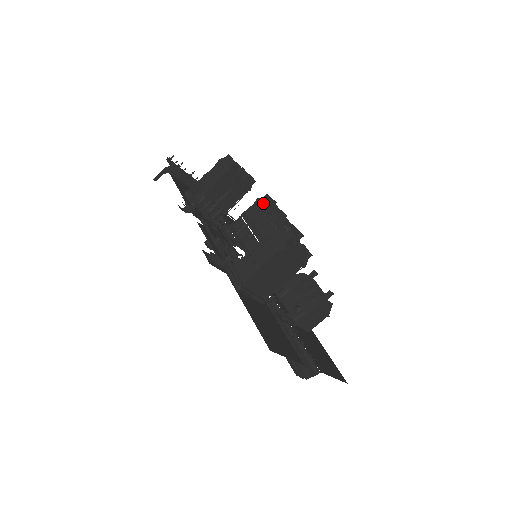
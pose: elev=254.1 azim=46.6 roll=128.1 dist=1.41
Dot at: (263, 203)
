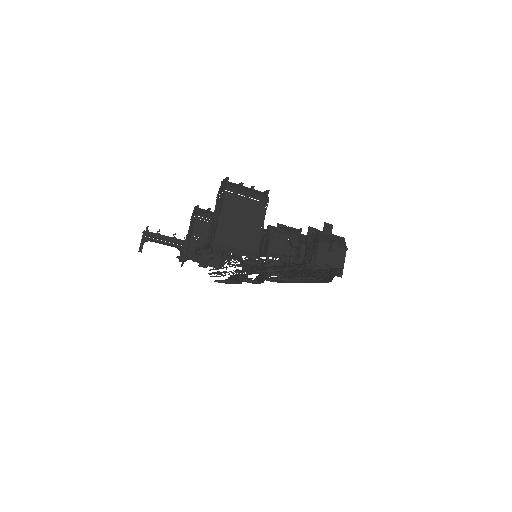
Dot at: occluded
